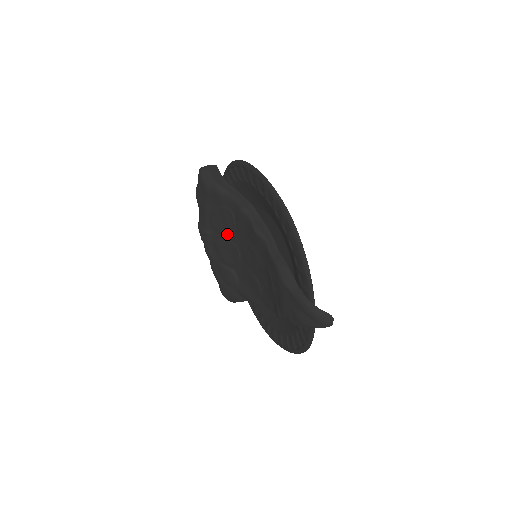
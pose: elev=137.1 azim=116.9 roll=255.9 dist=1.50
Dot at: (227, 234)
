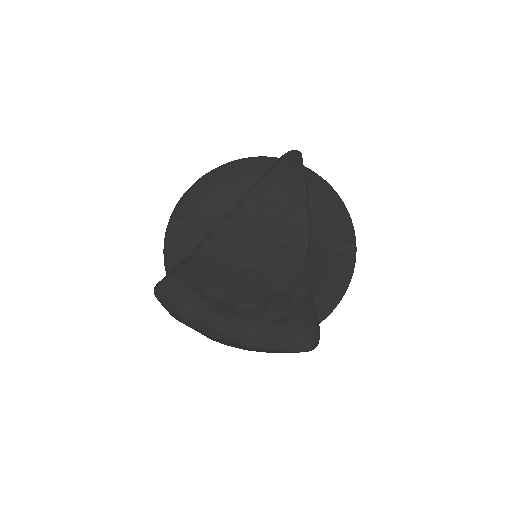
Dot at: (228, 279)
